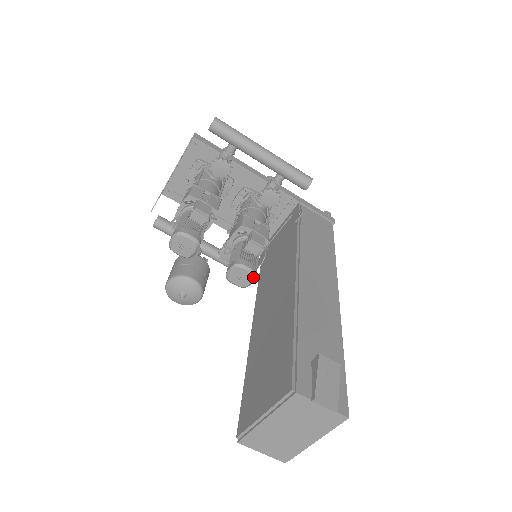
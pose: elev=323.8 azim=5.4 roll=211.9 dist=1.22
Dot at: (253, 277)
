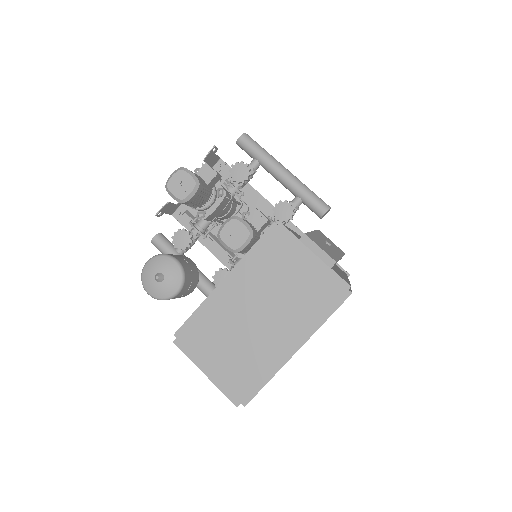
Dot at: (249, 235)
